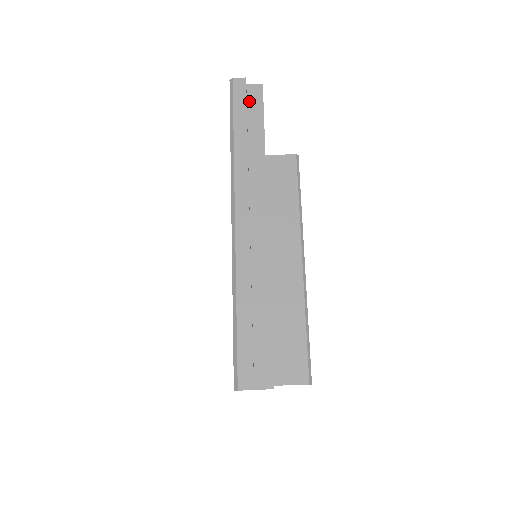
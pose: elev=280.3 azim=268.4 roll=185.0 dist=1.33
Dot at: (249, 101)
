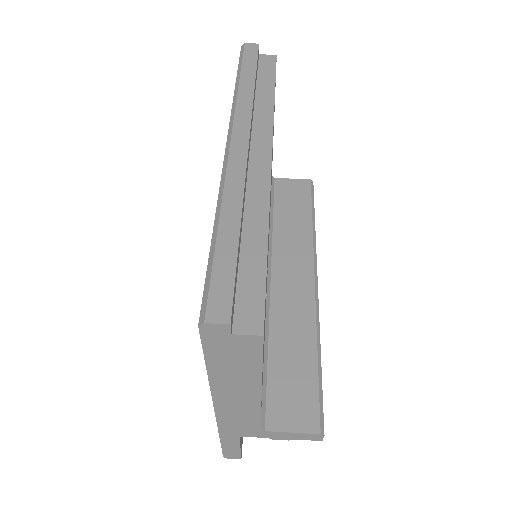
Dot at: (260, 65)
